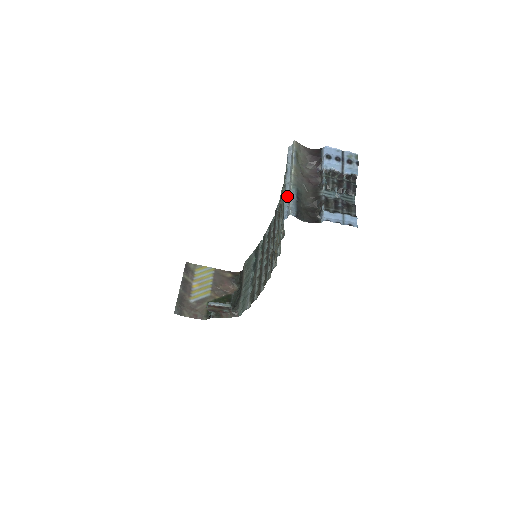
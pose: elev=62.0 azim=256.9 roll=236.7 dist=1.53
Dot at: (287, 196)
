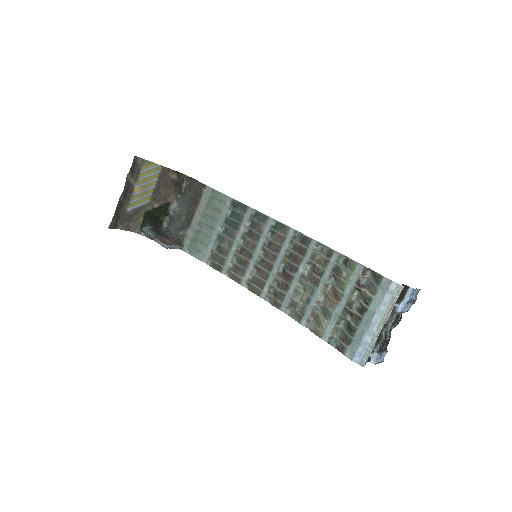
Dot at: (367, 341)
